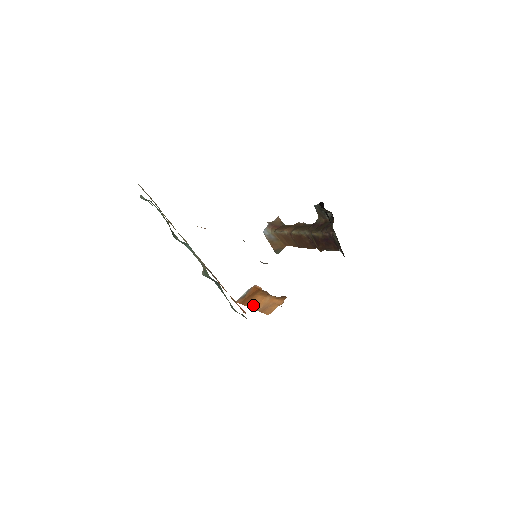
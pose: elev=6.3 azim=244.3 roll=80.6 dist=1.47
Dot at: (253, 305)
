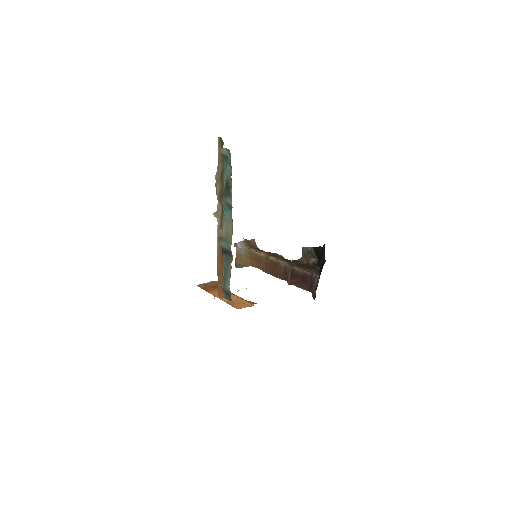
Dot at: occluded
